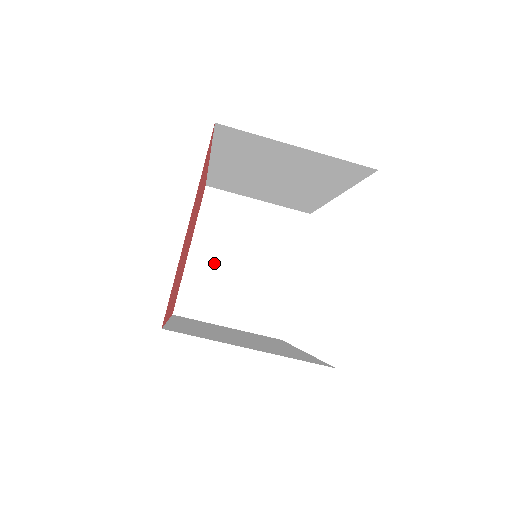
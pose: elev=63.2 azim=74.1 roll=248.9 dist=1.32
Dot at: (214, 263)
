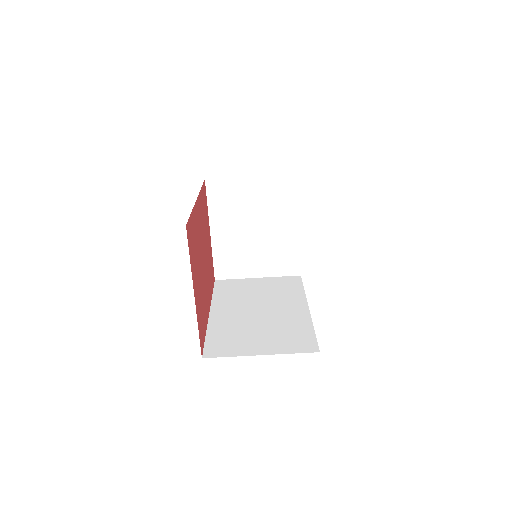
Dot at: (232, 236)
